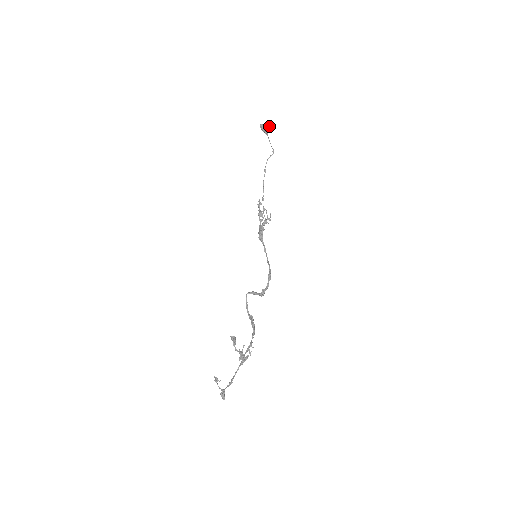
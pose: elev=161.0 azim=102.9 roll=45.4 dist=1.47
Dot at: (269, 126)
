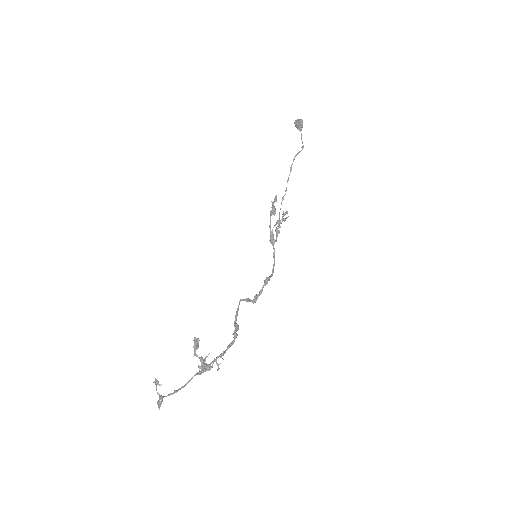
Dot at: (302, 121)
